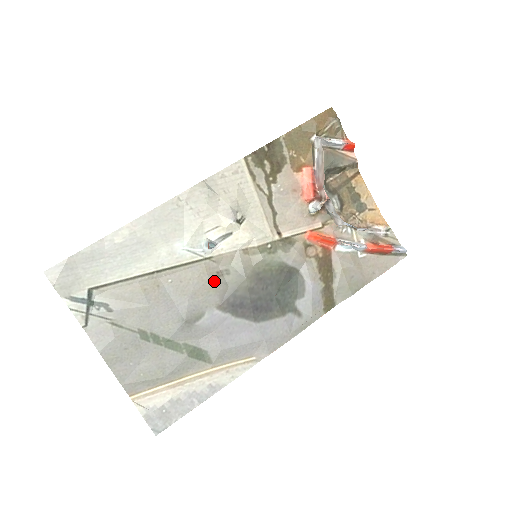
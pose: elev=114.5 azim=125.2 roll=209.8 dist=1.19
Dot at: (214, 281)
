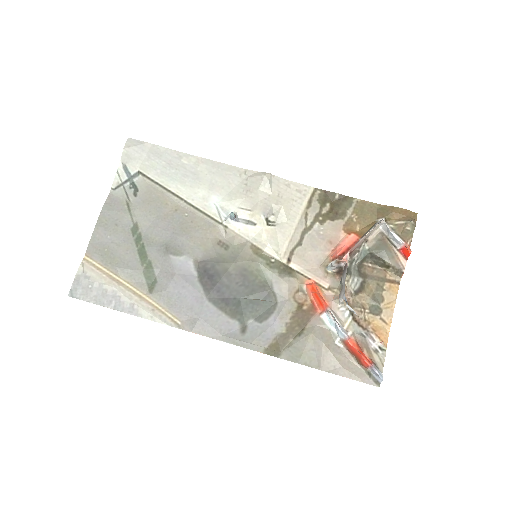
Dot at: (212, 243)
